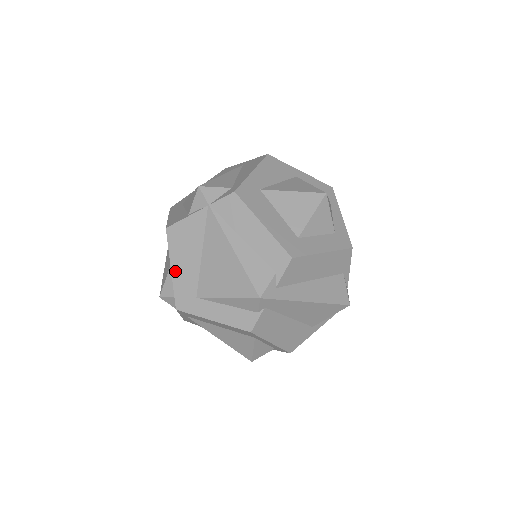
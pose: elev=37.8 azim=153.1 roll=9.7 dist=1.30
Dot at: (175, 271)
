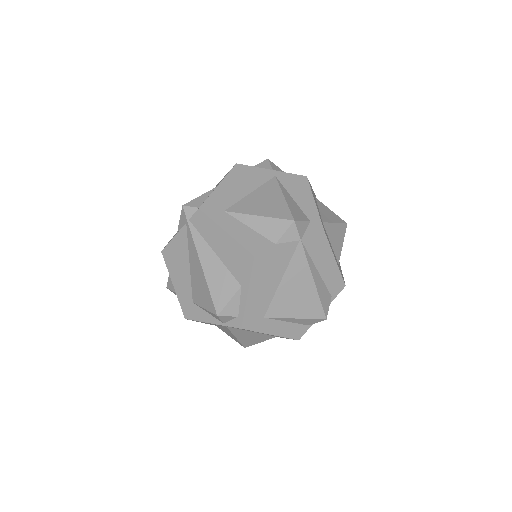
Dot at: (251, 296)
